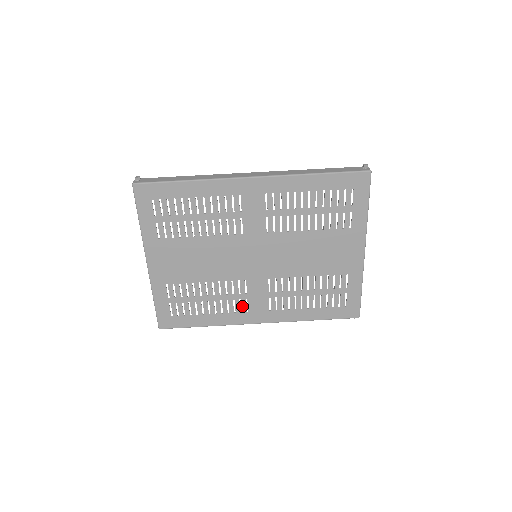
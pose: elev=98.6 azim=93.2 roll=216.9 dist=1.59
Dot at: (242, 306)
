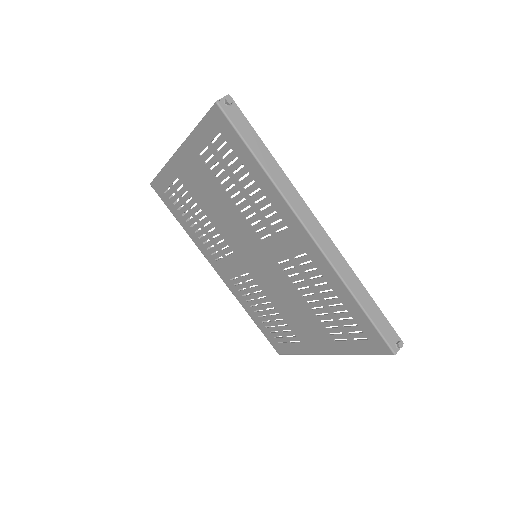
Dot at: (216, 254)
